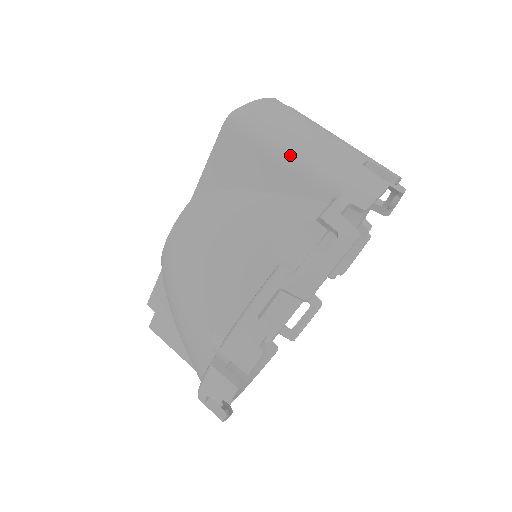
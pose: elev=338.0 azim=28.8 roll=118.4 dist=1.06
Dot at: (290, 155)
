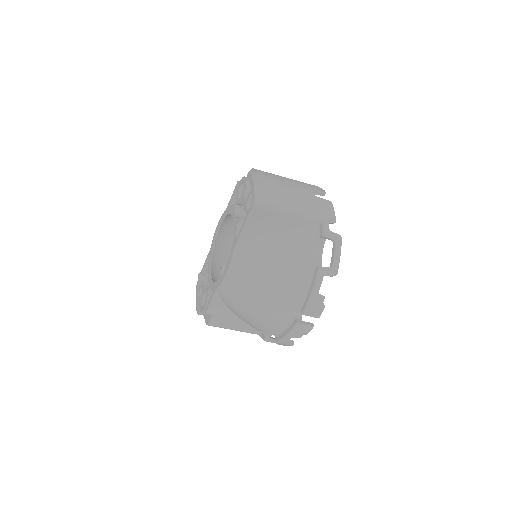
Dot at: (293, 210)
